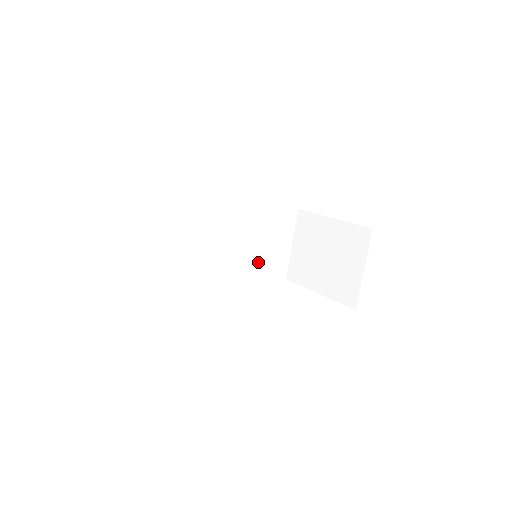
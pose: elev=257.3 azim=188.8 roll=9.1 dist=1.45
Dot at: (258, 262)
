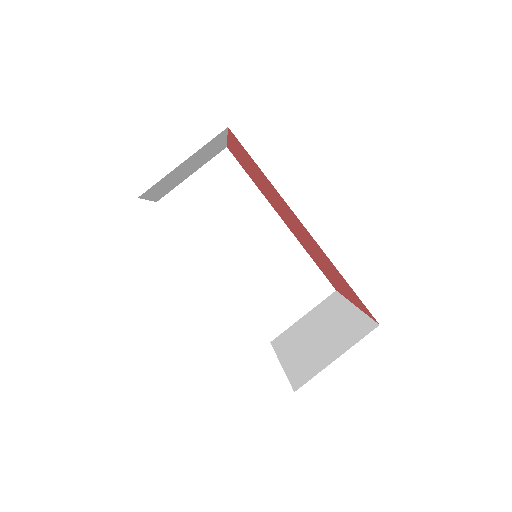
Dot at: (260, 295)
